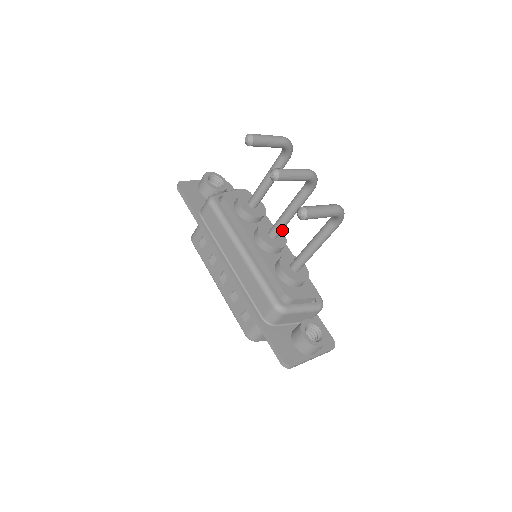
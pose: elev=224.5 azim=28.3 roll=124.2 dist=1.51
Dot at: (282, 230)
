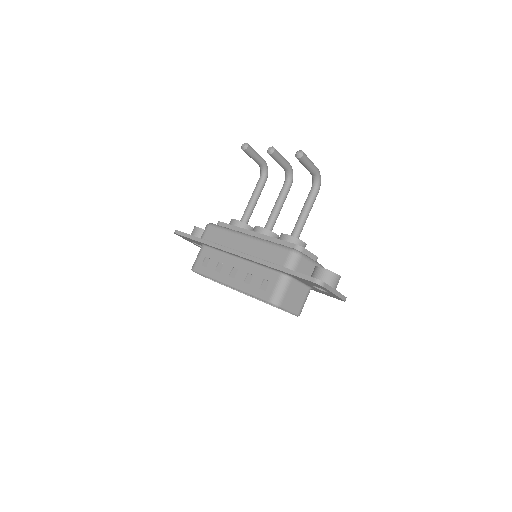
Dot at: (274, 224)
